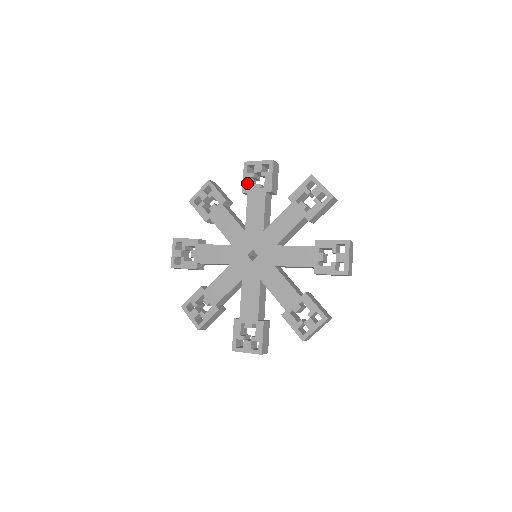
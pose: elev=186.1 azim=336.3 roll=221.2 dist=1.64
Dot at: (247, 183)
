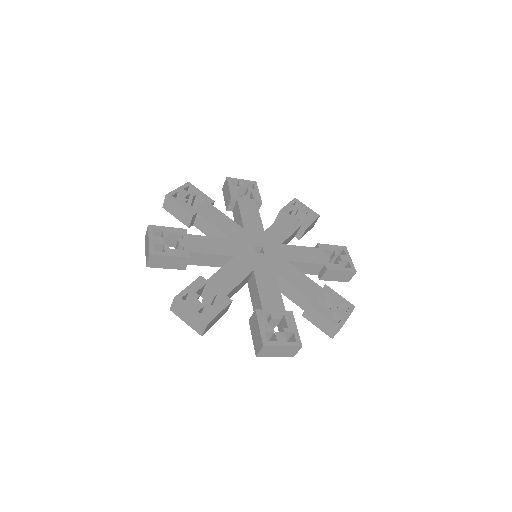
Dot at: (188, 207)
